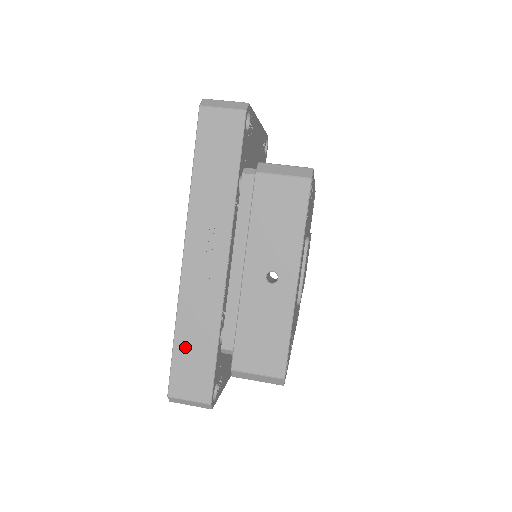
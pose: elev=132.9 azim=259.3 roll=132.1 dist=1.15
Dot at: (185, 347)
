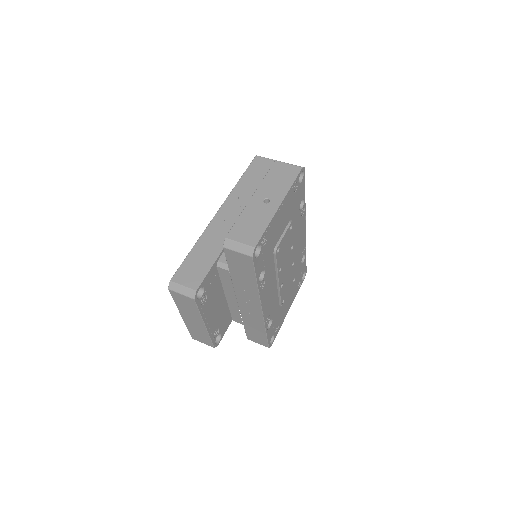
Dot at: (196, 256)
